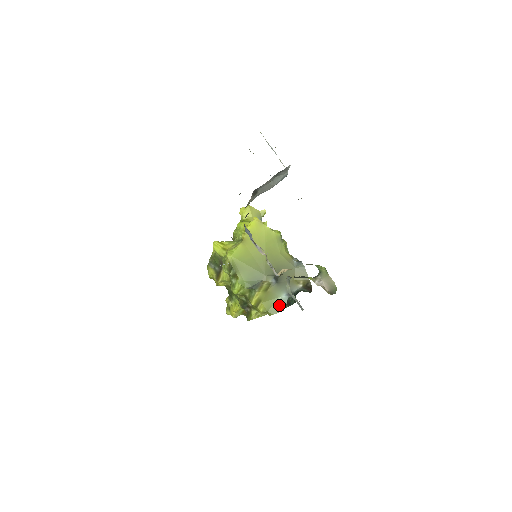
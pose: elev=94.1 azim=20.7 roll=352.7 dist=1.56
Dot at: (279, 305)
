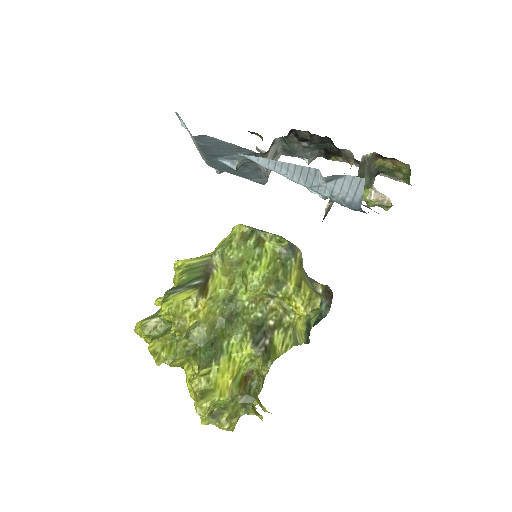
Dot at: (320, 294)
